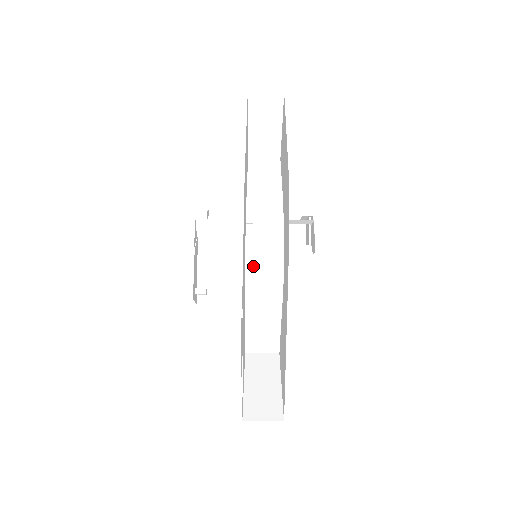
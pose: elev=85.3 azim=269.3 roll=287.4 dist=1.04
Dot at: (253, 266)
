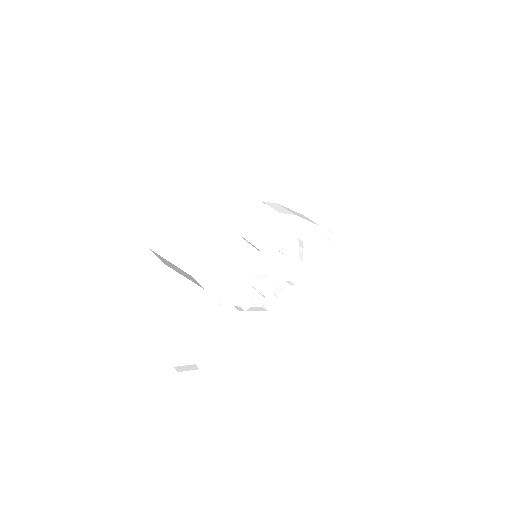
Dot at: (242, 215)
